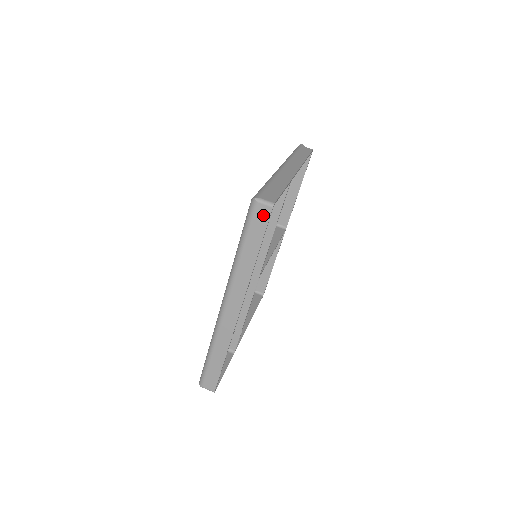
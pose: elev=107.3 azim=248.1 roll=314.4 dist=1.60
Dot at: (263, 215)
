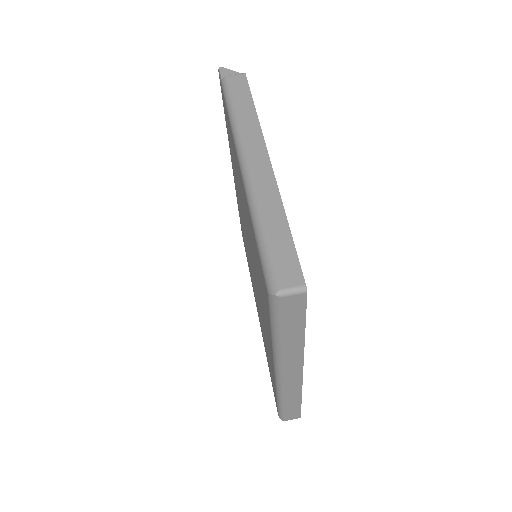
Dot at: (296, 303)
